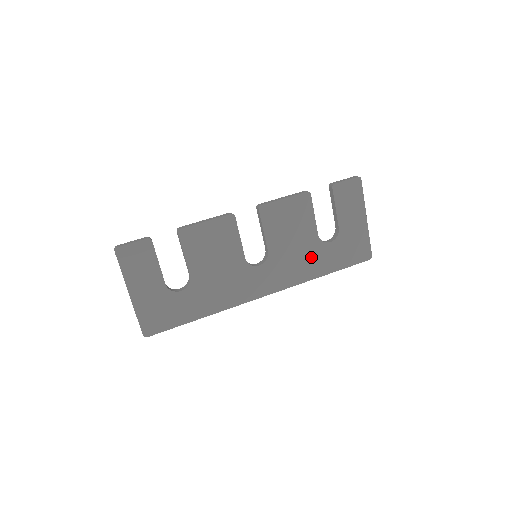
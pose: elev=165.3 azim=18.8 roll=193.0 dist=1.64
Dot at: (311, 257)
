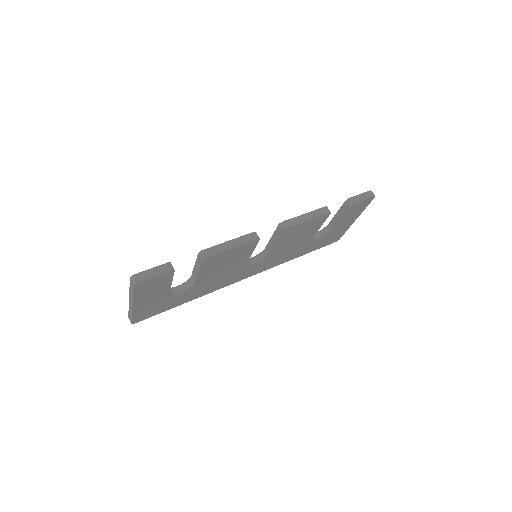
Dot at: (298, 250)
